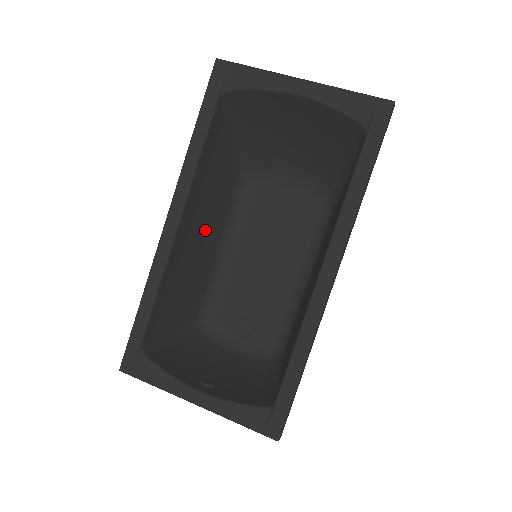
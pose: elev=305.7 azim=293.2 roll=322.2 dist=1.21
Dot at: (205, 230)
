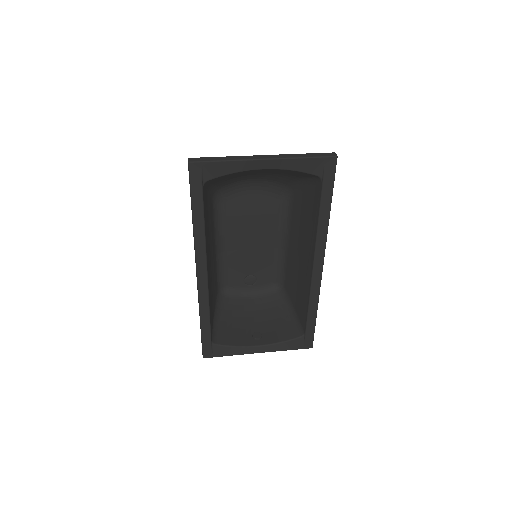
Dot at: (211, 252)
